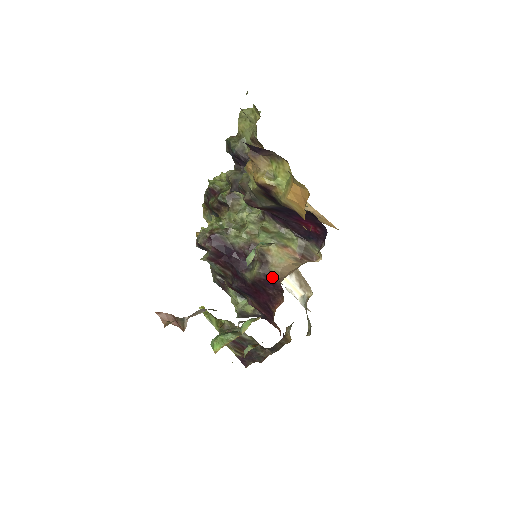
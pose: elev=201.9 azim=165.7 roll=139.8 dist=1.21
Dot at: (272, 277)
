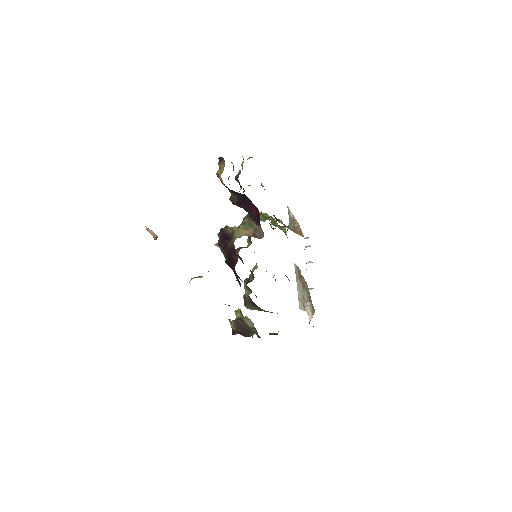
Dot at: (233, 245)
